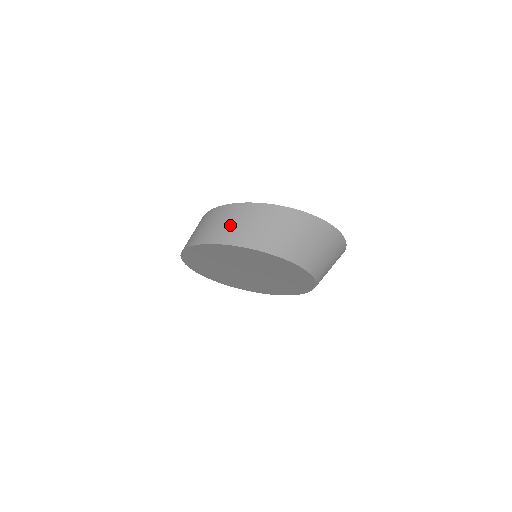
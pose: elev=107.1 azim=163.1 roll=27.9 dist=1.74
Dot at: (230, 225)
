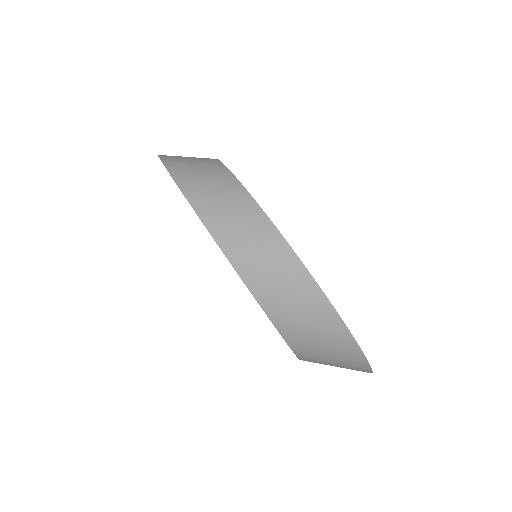
Dot at: (285, 294)
